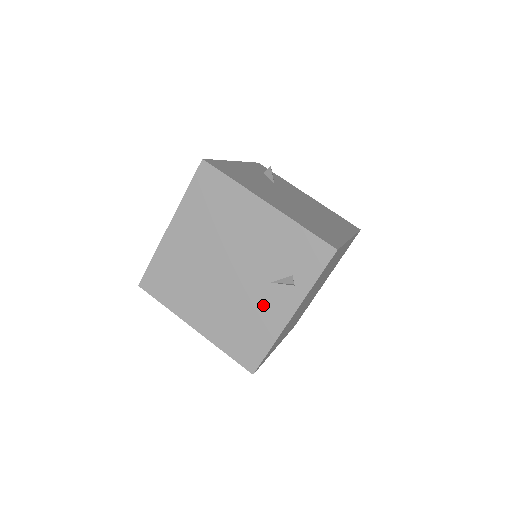
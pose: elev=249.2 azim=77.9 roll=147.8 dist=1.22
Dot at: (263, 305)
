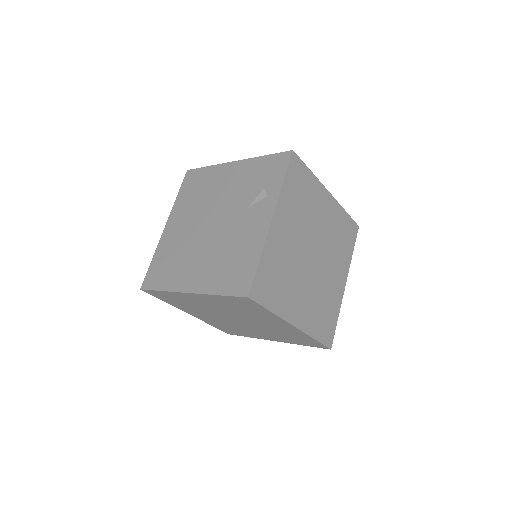
Dot at: (245, 229)
